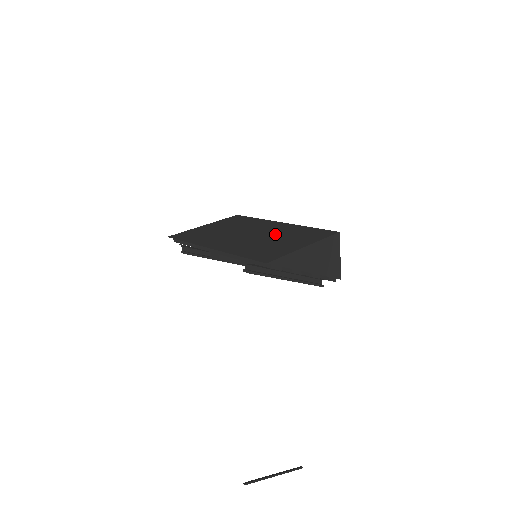
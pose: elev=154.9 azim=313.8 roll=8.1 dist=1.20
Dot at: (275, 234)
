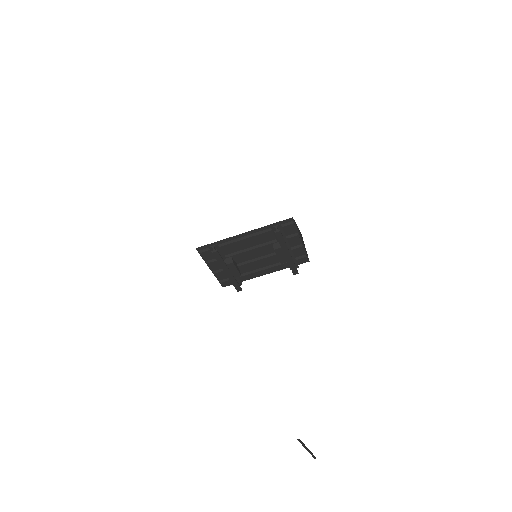
Dot at: occluded
